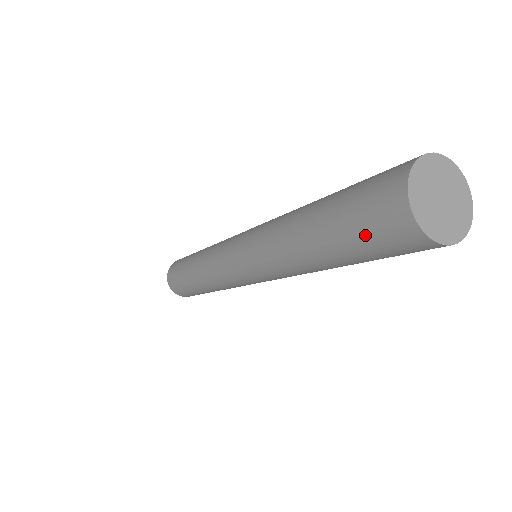
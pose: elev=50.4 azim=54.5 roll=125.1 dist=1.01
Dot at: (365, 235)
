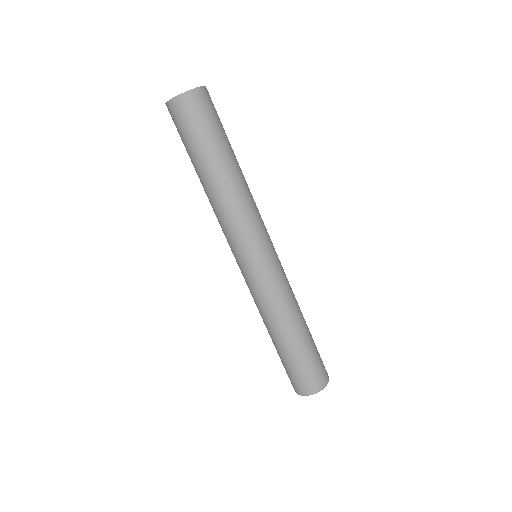
Dot at: (185, 131)
